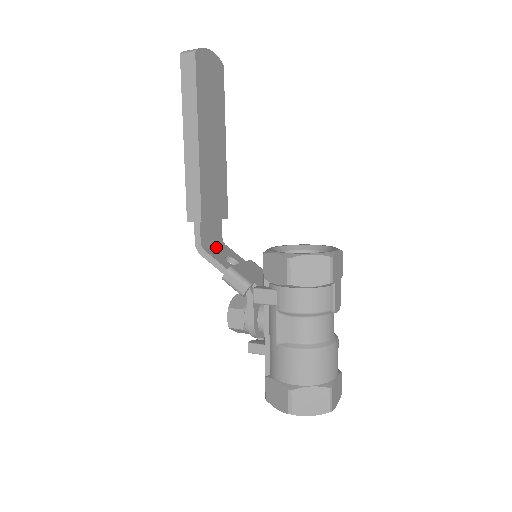
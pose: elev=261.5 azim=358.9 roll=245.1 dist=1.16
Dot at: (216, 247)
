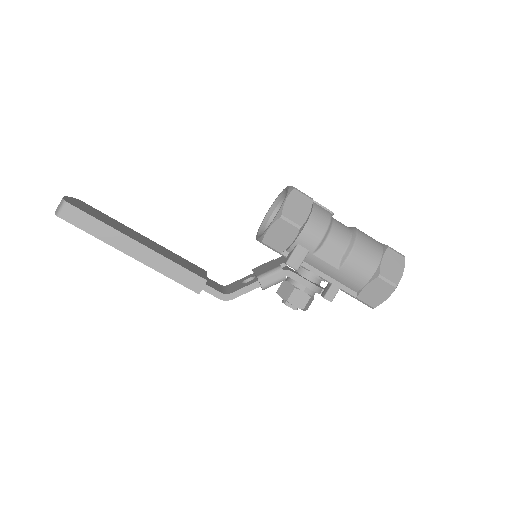
Dot at: (229, 289)
